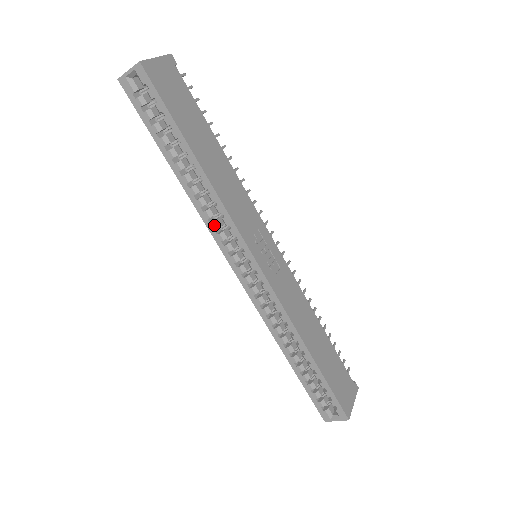
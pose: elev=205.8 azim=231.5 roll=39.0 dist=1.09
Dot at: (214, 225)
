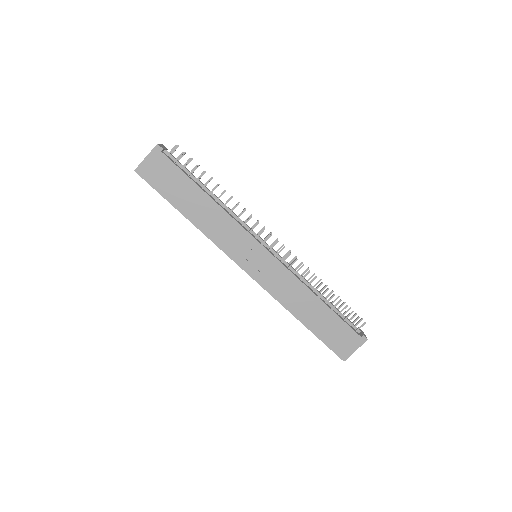
Dot at: occluded
